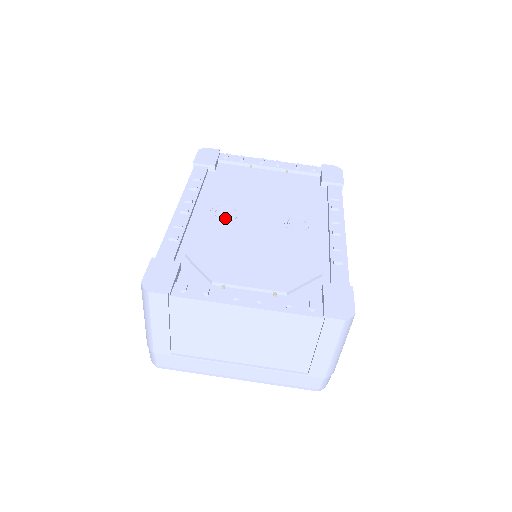
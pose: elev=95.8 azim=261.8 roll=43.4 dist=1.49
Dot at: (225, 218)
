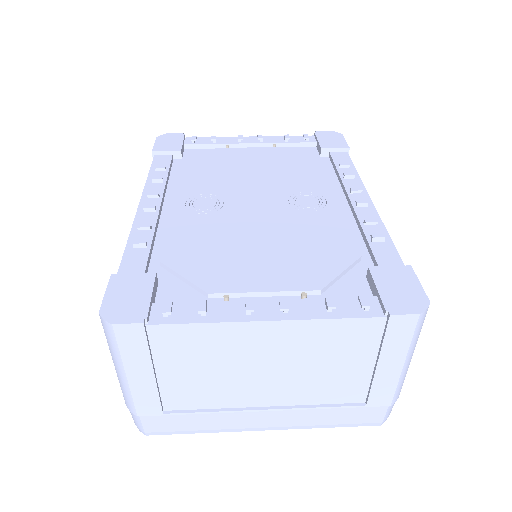
Dot at: (208, 208)
